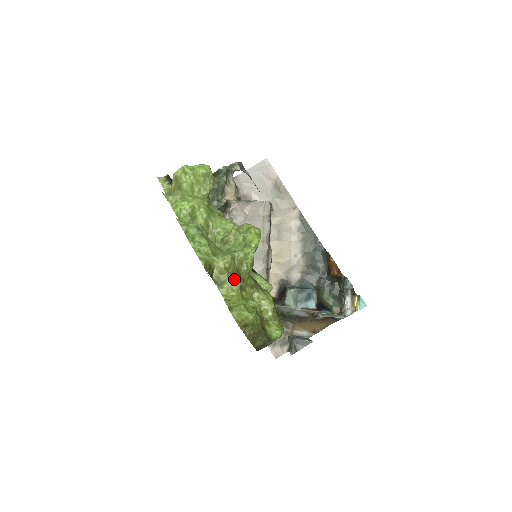
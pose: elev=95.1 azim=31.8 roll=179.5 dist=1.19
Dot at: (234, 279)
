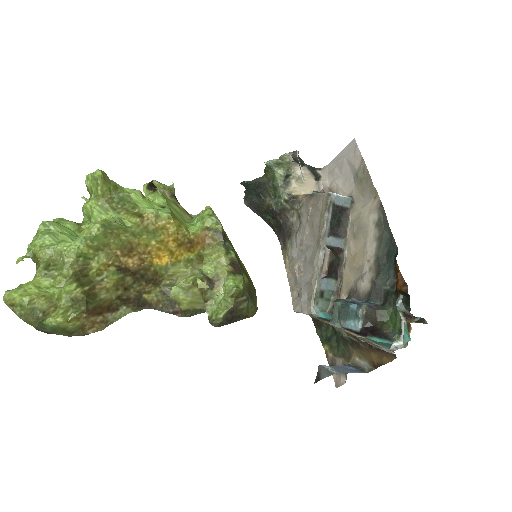
Dot at: (43, 267)
